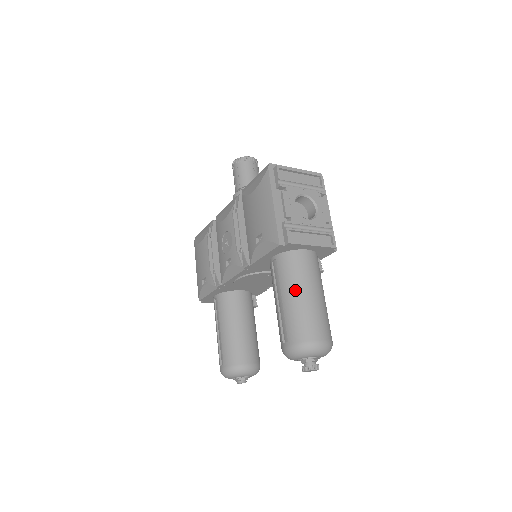
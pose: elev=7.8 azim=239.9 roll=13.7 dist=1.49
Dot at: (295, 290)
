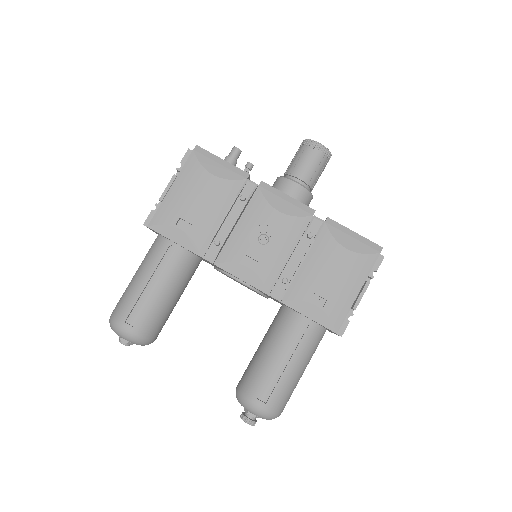
Dot at: (303, 365)
